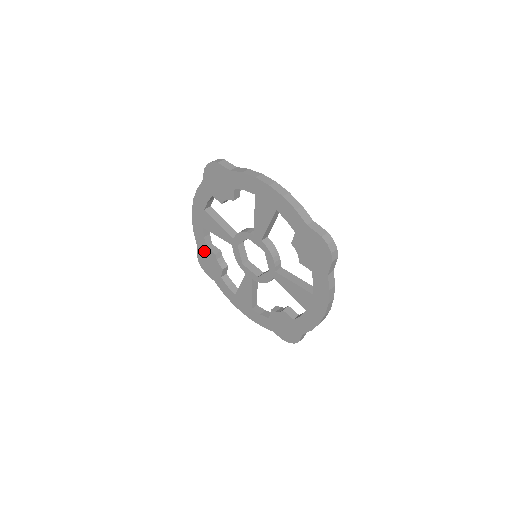
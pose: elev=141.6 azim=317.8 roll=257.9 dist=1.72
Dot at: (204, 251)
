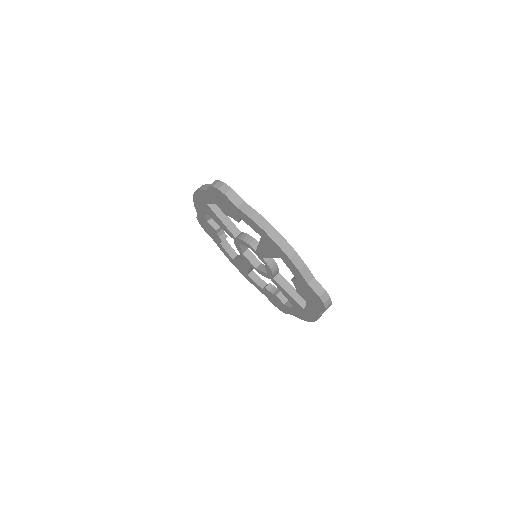
Dot at: (204, 221)
